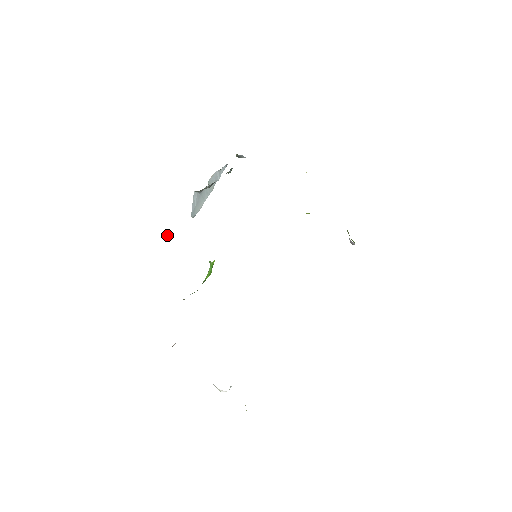
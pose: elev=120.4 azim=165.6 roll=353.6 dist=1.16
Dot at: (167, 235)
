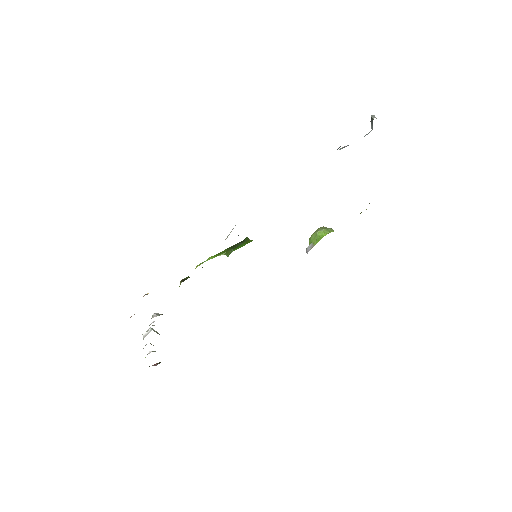
Dot at: (229, 234)
